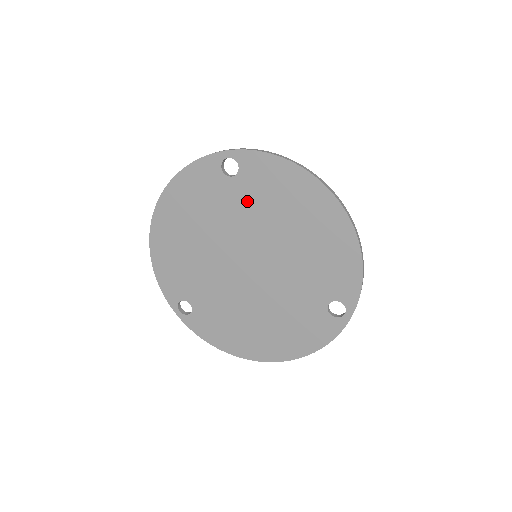
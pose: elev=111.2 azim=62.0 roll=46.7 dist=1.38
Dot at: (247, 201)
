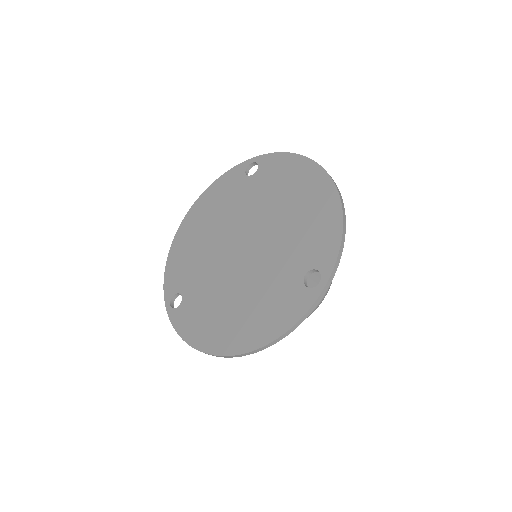
Dot at: (257, 191)
